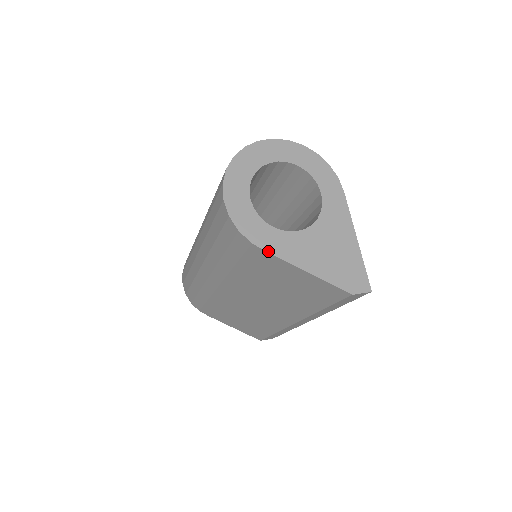
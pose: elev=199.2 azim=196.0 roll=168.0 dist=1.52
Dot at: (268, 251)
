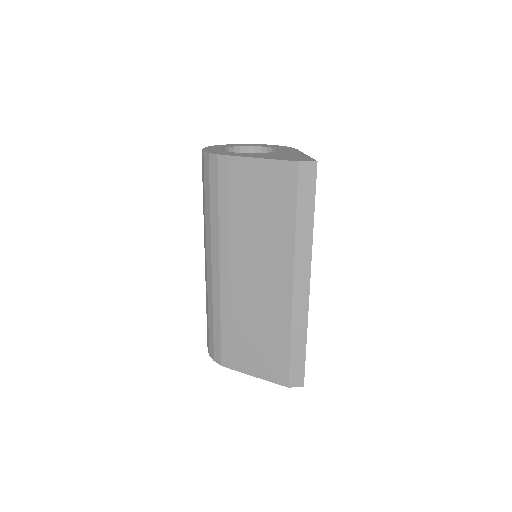
Dot at: (229, 155)
